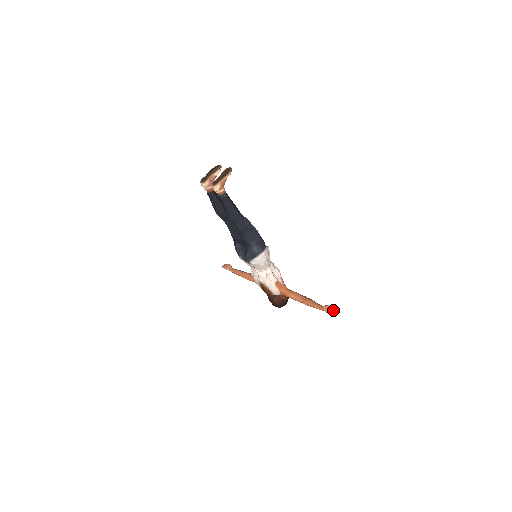
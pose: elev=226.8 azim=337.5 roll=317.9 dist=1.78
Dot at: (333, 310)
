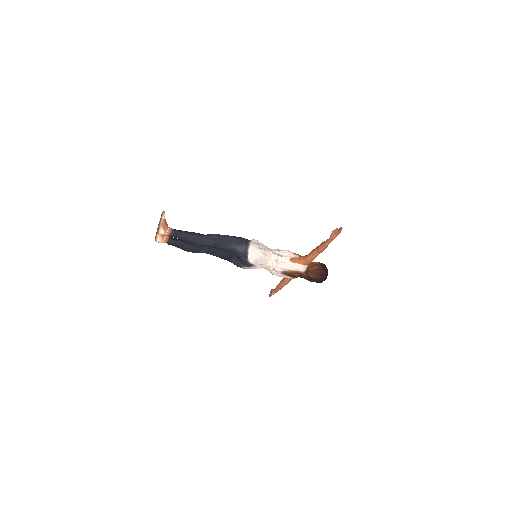
Dot at: (337, 231)
